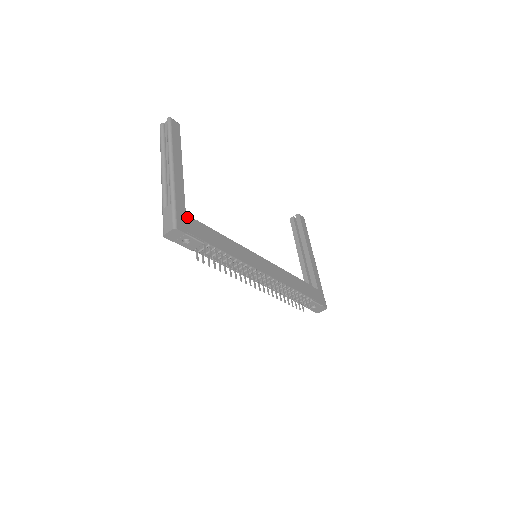
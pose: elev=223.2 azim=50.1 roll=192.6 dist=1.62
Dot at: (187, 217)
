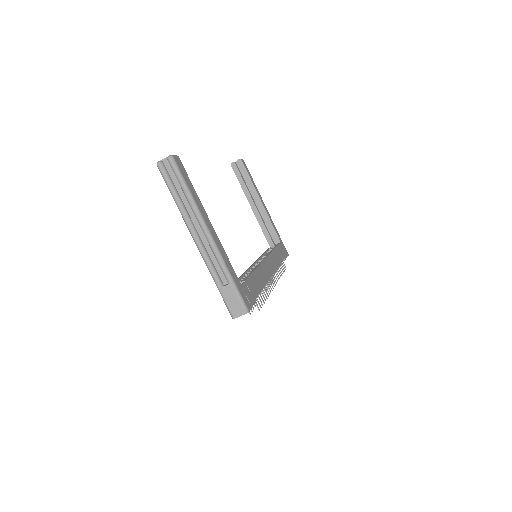
Dot at: (243, 287)
